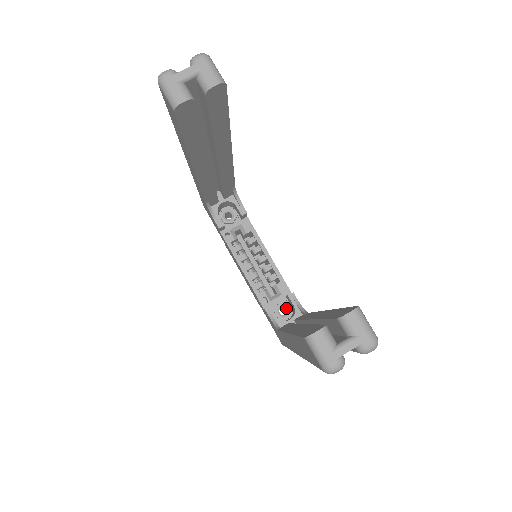
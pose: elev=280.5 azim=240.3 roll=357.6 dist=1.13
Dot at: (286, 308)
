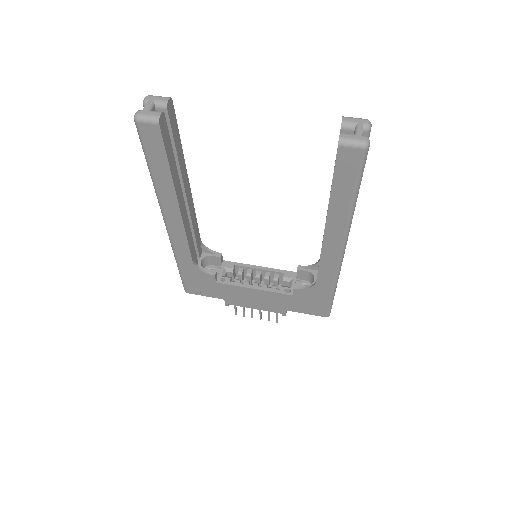
Dot at: (304, 284)
